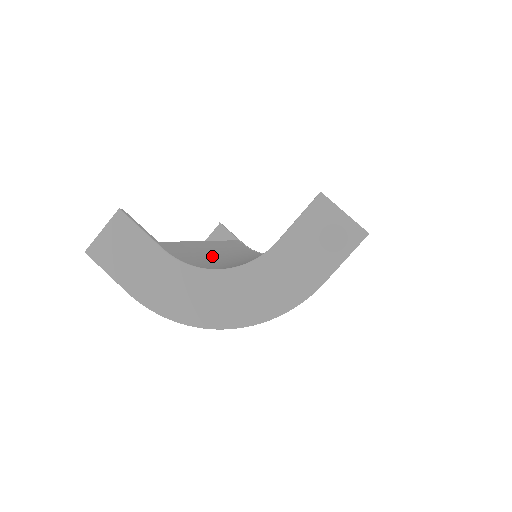
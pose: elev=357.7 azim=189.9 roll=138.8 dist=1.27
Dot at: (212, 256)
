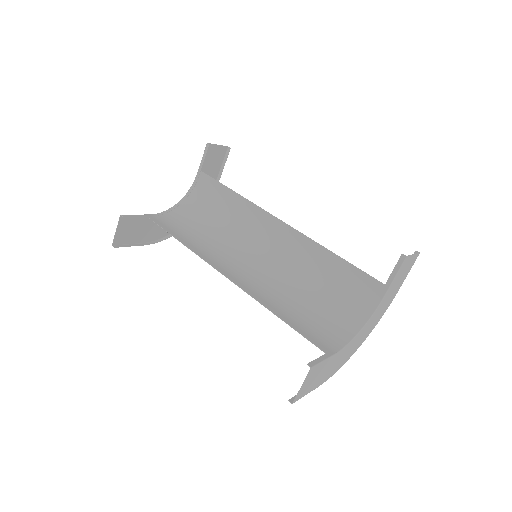
Dot at: (278, 301)
